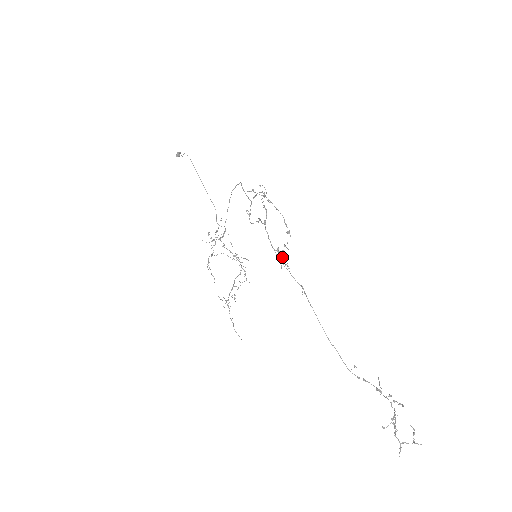
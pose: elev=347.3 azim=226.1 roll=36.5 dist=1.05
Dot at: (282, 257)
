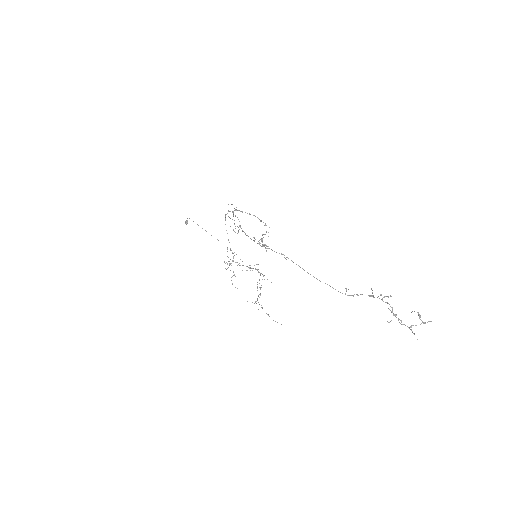
Dot at: occluded
